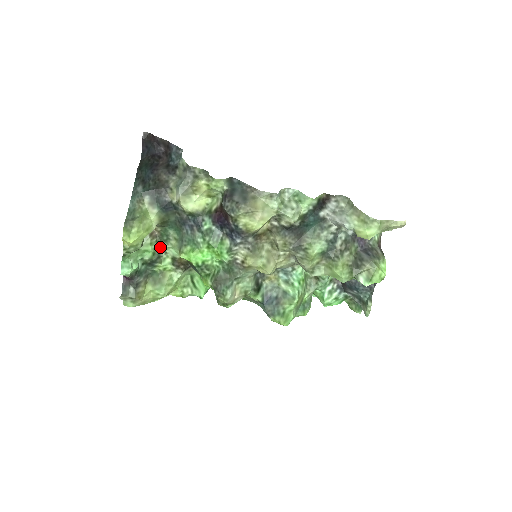
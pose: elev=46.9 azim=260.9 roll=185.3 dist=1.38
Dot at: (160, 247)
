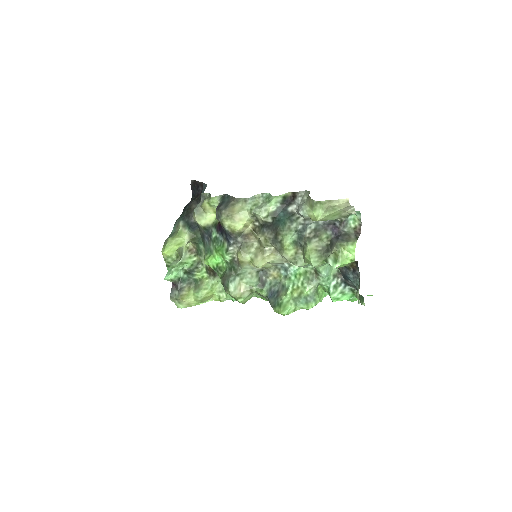
Dot at: (198, 260)
